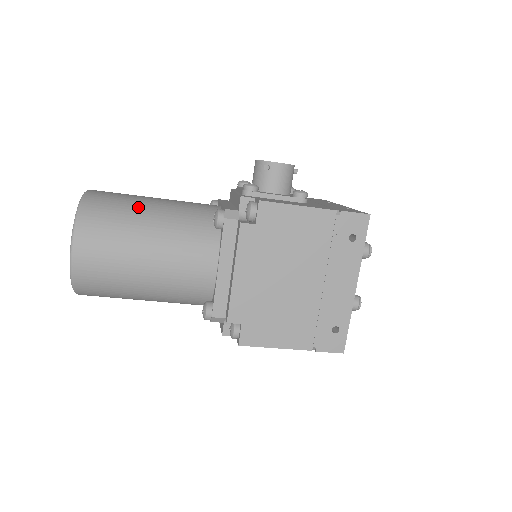
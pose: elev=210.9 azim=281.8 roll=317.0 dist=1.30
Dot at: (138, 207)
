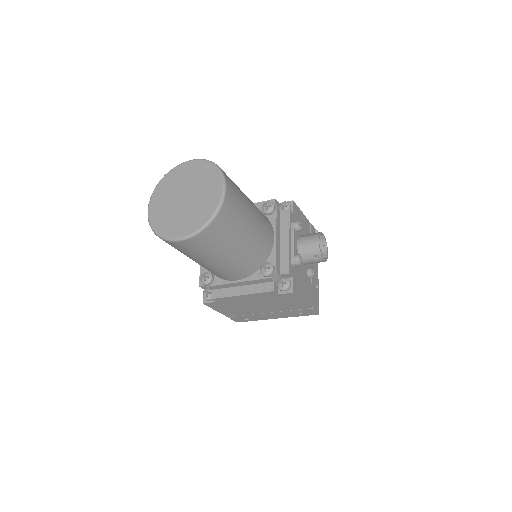
Dot at: (240, 233)
